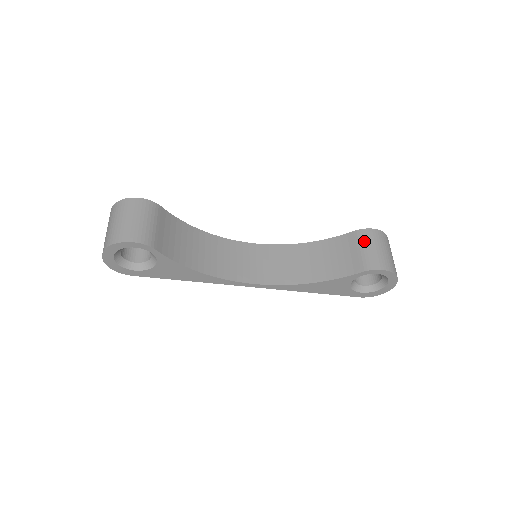
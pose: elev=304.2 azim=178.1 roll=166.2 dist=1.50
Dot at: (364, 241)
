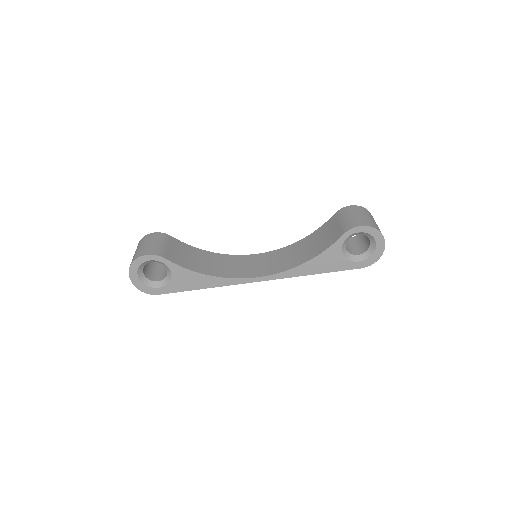
Dot at: (342, 215)
